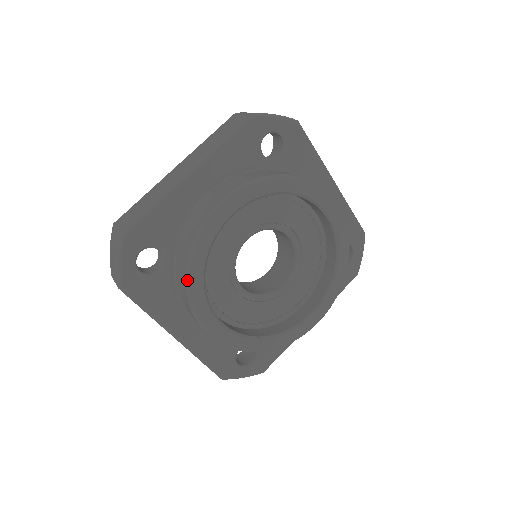
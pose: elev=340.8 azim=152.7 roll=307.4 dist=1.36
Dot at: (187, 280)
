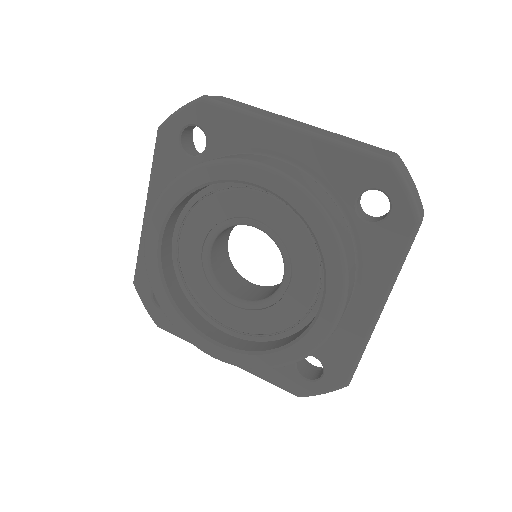
Dot at: (163, 311)
